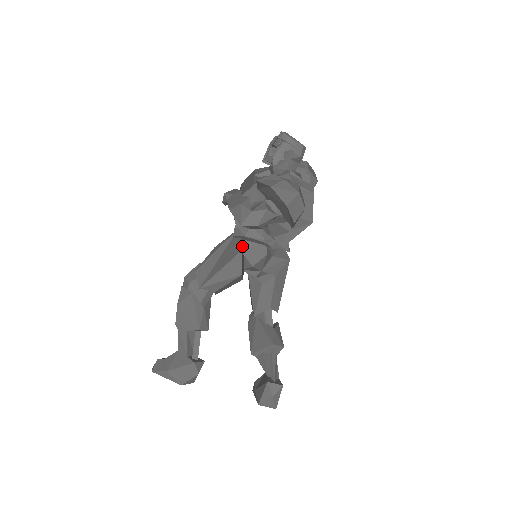
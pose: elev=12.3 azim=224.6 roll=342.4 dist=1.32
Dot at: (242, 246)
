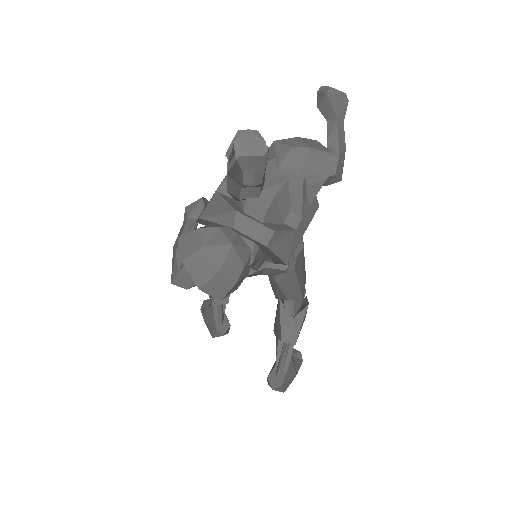
Dot at: occluded
